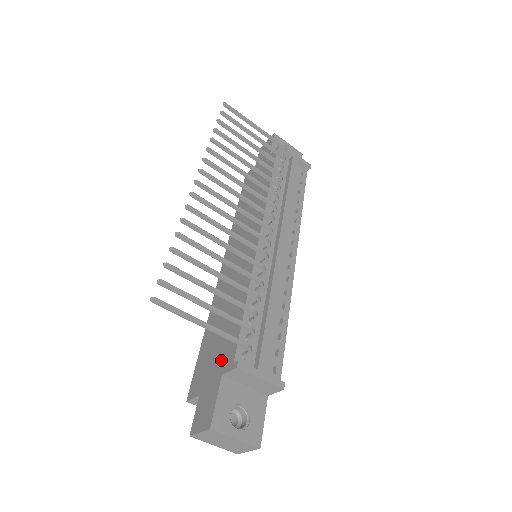
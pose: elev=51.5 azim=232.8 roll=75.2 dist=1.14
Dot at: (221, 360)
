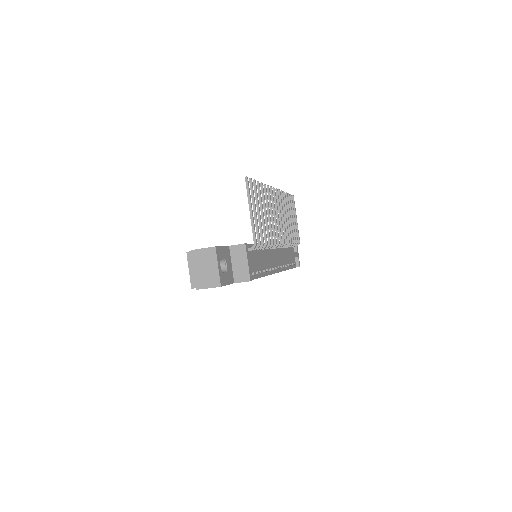
Dot at: occluded
